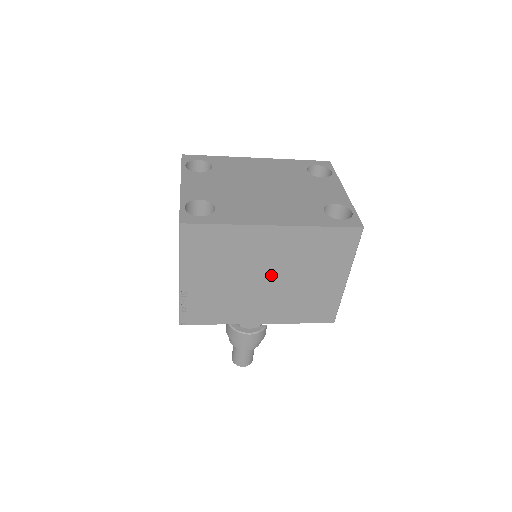
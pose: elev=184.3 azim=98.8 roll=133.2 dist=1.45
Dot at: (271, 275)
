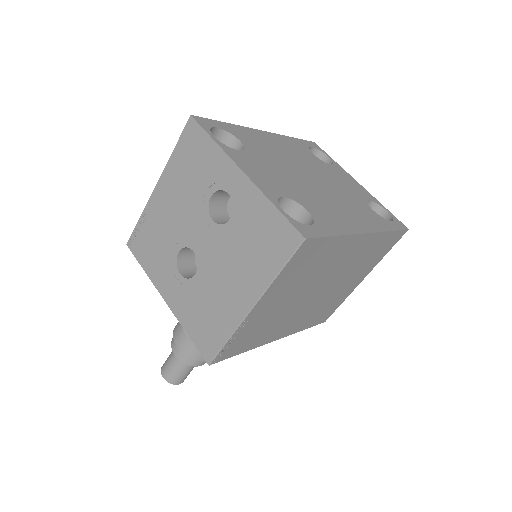
Dot at: (324, 286)
